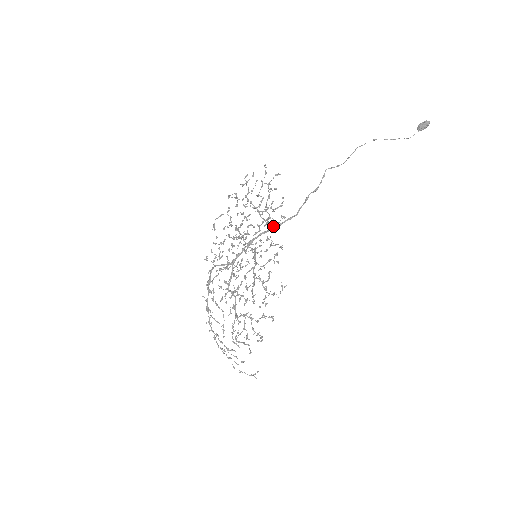
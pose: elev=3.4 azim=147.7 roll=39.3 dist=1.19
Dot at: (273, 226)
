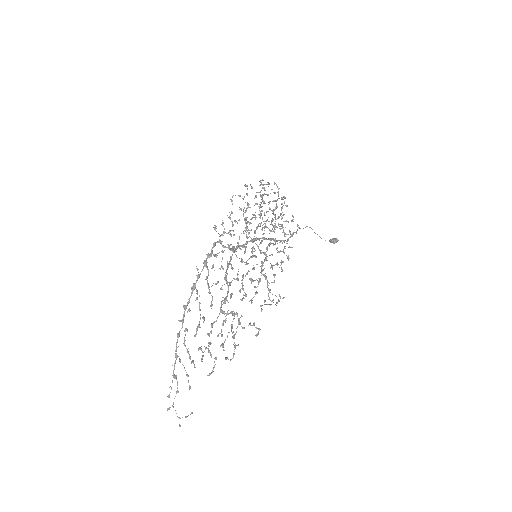
Dot at: (285, 234)
